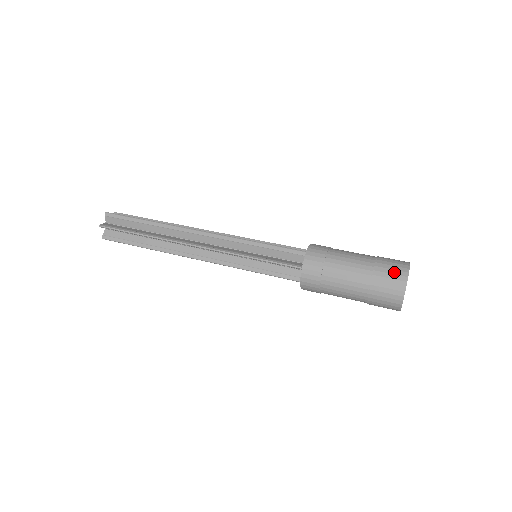
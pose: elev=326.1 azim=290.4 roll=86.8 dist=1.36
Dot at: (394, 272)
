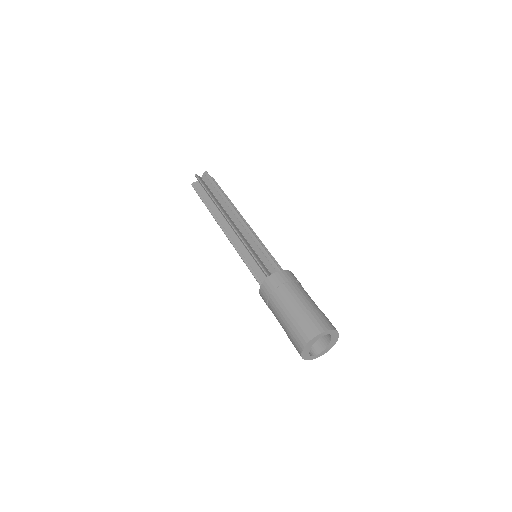
Dot at: (299, 336)
